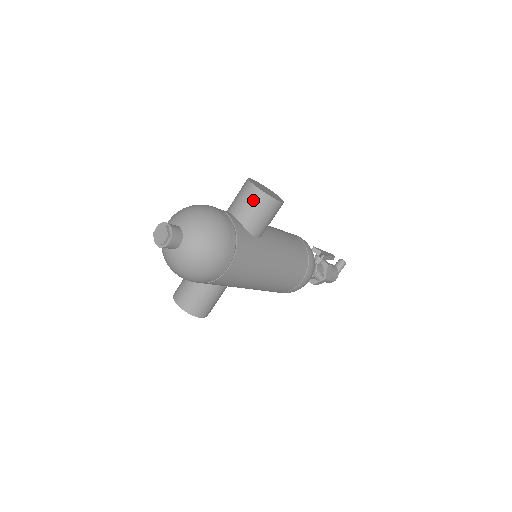
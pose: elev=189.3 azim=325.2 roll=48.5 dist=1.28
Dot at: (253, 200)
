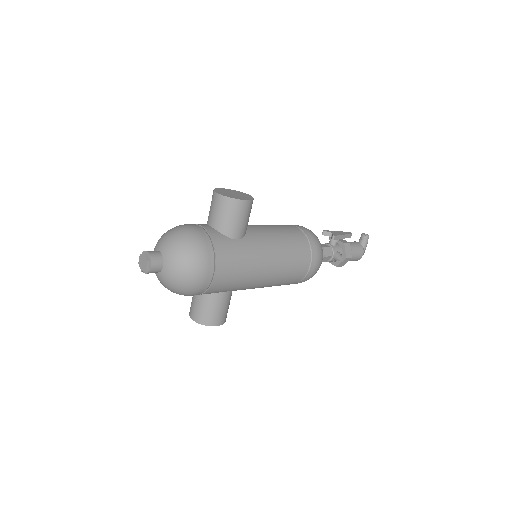
Dot at: (221, 207)
